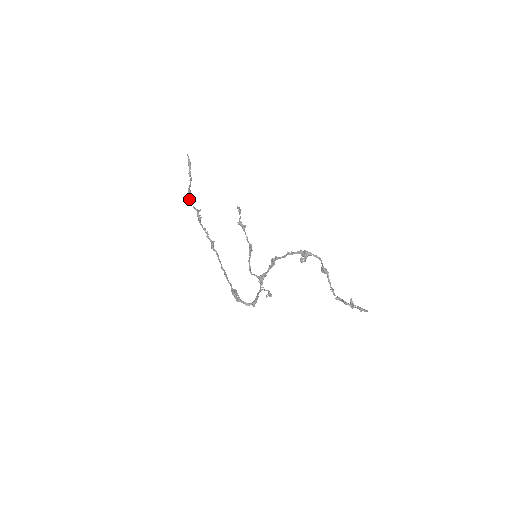
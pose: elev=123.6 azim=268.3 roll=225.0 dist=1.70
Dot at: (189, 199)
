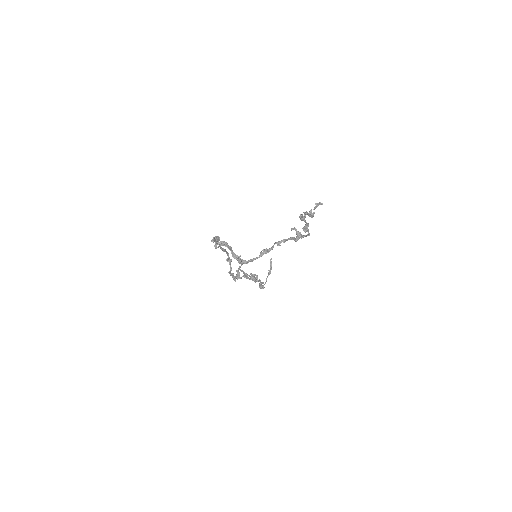
Dot at: occluded
